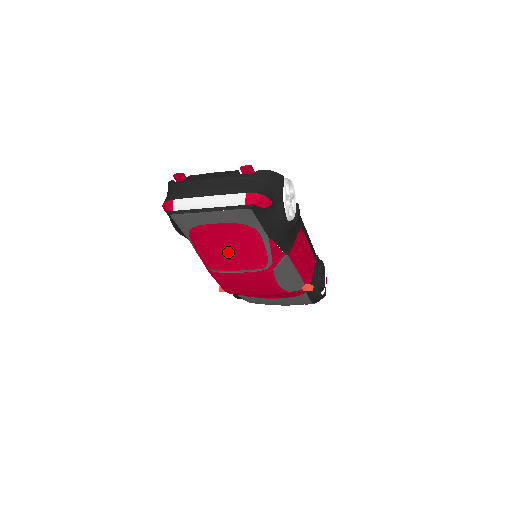
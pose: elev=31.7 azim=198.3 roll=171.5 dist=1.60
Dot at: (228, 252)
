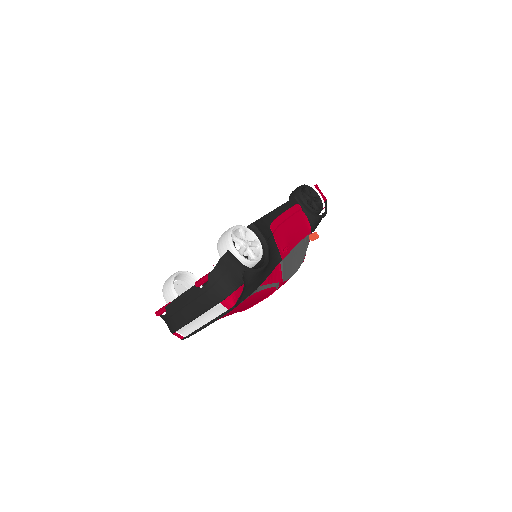
Dot at: (243, 308)
